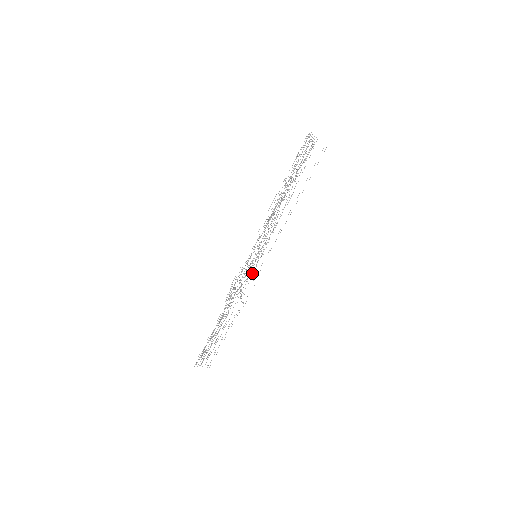
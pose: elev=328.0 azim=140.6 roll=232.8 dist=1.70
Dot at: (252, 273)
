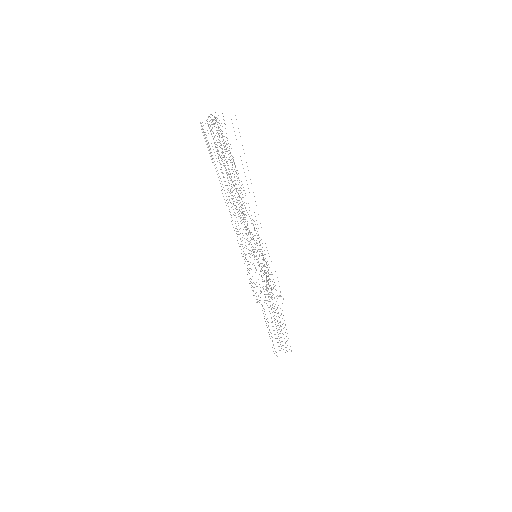
Dot at: (268, 269)
